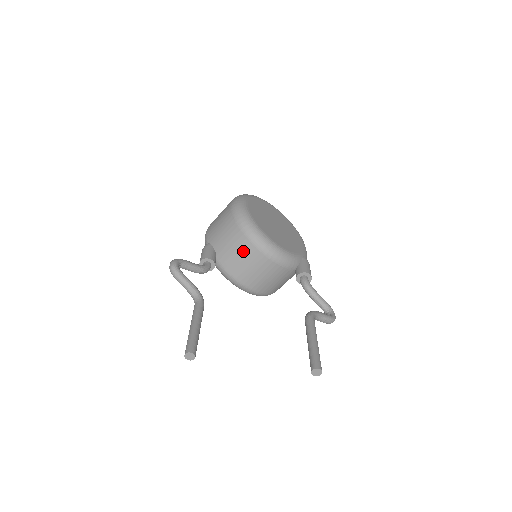
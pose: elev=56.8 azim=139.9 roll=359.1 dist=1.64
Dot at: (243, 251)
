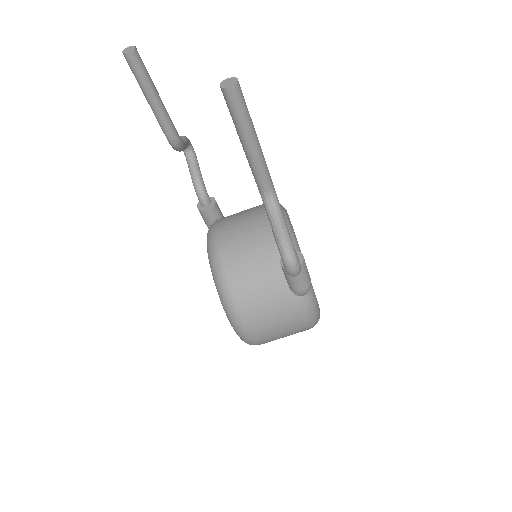
Dot at: (252, 210)
